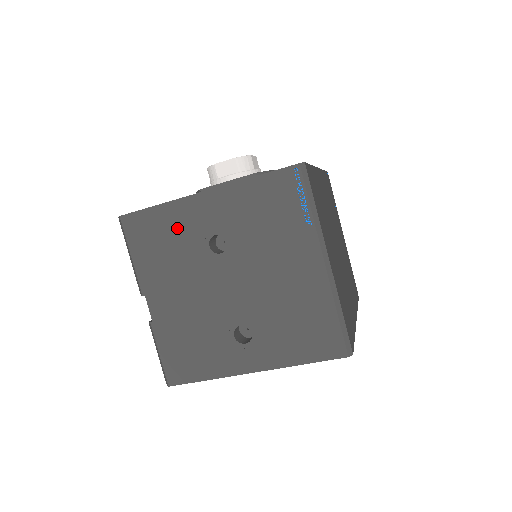
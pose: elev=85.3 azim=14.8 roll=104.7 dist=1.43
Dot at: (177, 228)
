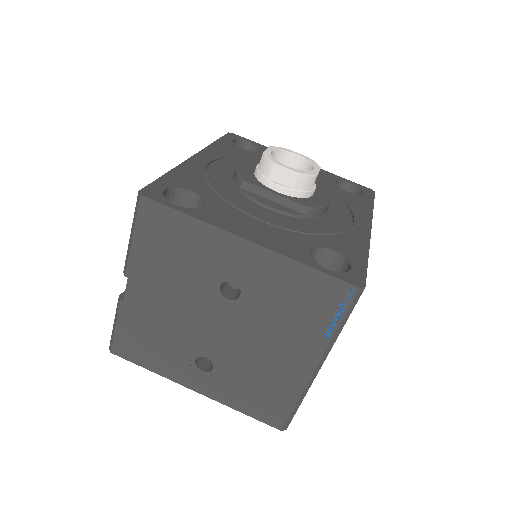
Dot at: (198, 250)
